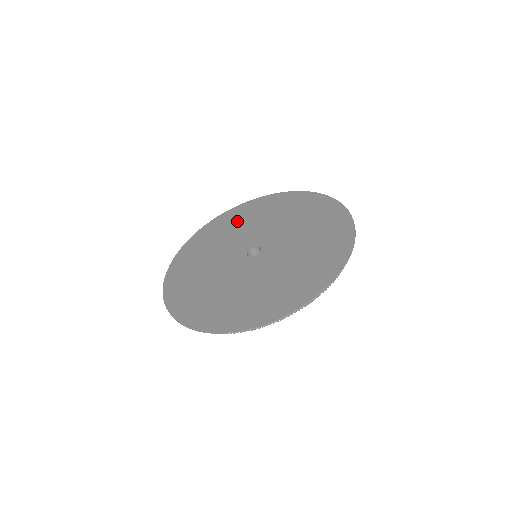
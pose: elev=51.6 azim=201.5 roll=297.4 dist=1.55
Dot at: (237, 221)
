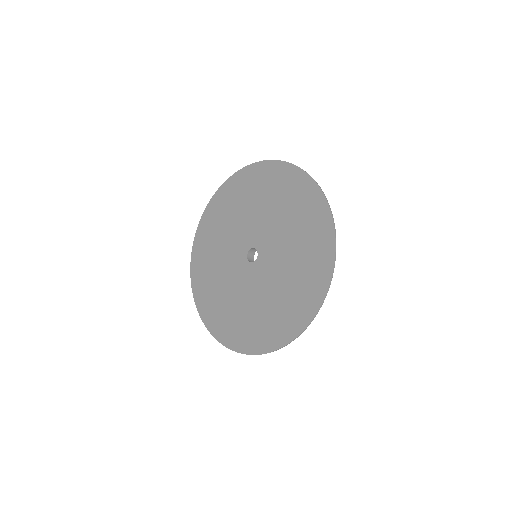
Dot at: (249, 193)
